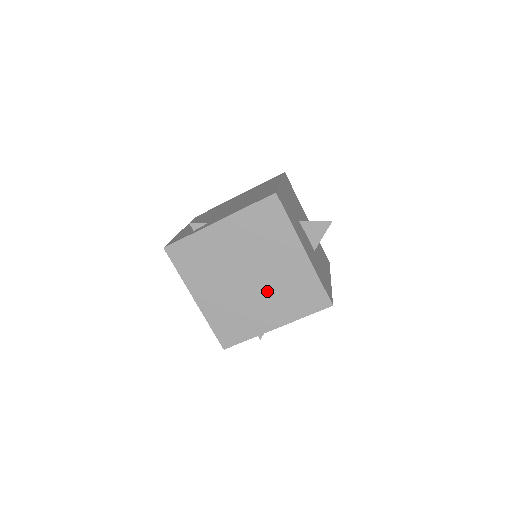
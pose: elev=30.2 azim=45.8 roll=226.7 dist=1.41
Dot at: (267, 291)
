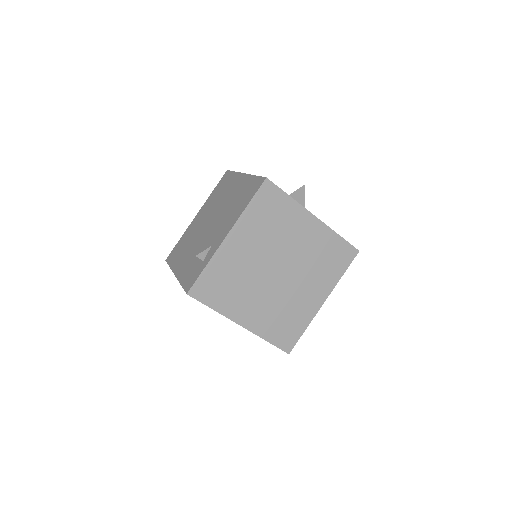
Dot at: (301, 274)
